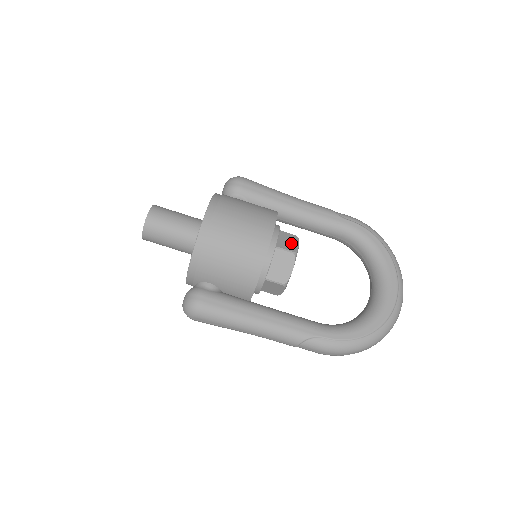
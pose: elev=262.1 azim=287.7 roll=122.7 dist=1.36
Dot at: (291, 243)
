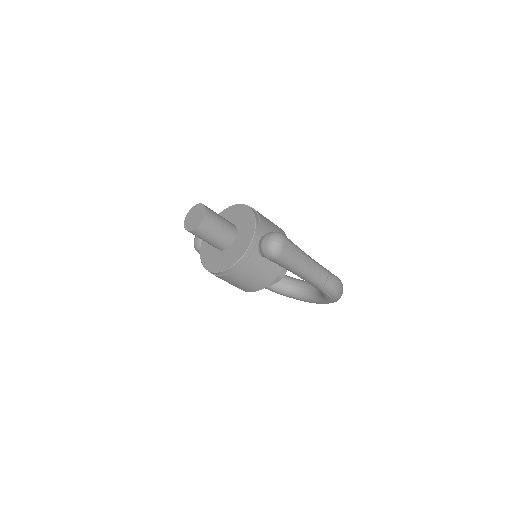
Dot at: occluded
